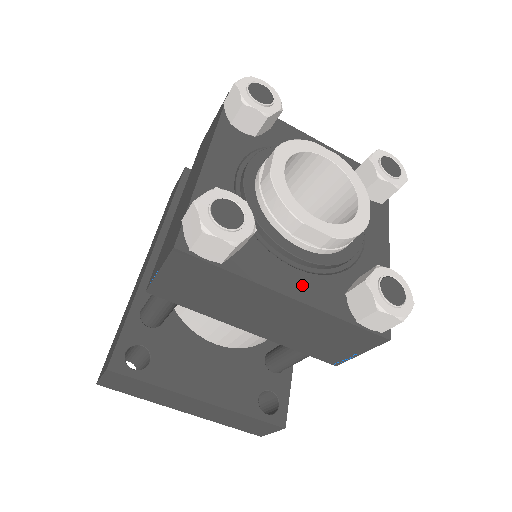
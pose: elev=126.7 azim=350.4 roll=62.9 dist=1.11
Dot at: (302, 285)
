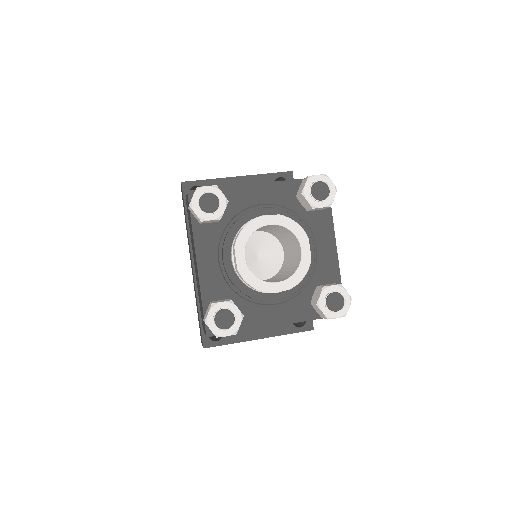
Dot at: (283, 313)
